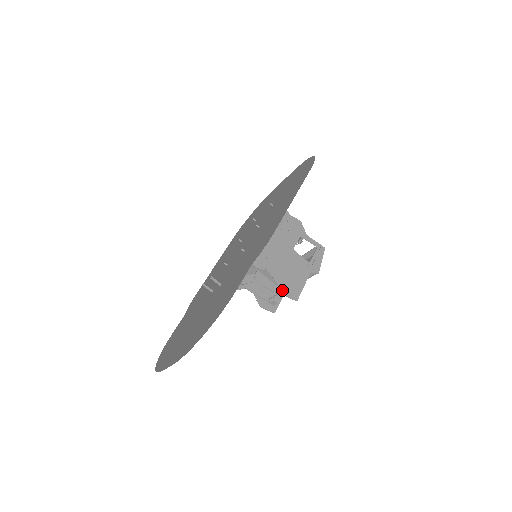
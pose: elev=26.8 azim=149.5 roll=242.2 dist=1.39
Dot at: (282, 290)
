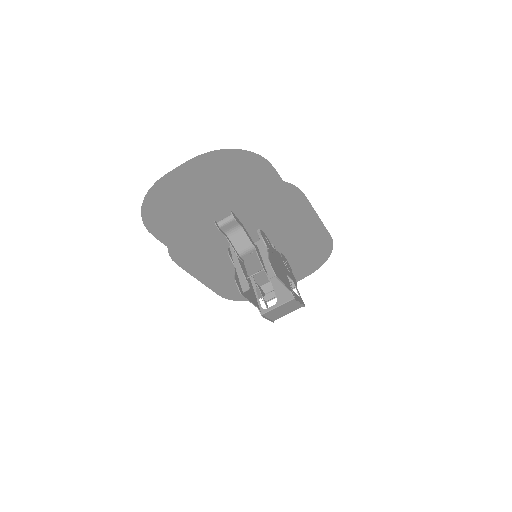
Dot at: (270, 261)
